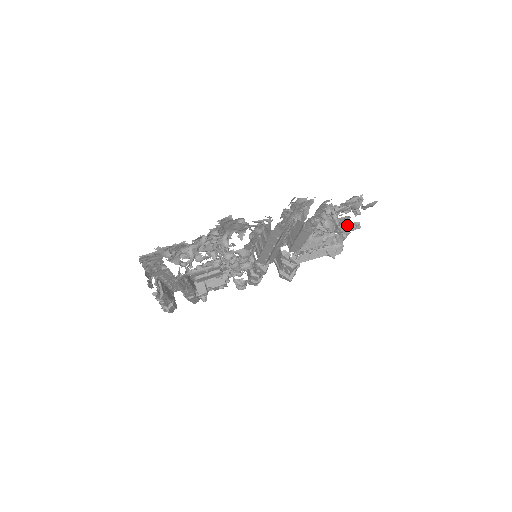
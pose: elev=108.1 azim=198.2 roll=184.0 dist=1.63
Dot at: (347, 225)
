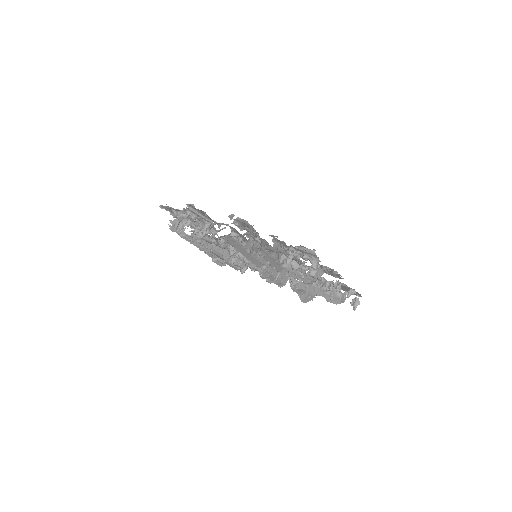
Dot at: occluded
